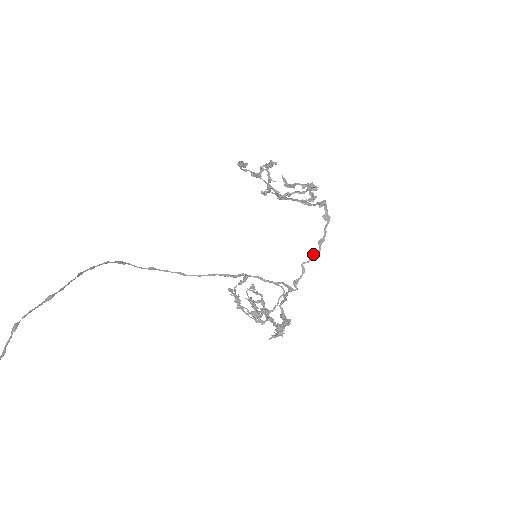
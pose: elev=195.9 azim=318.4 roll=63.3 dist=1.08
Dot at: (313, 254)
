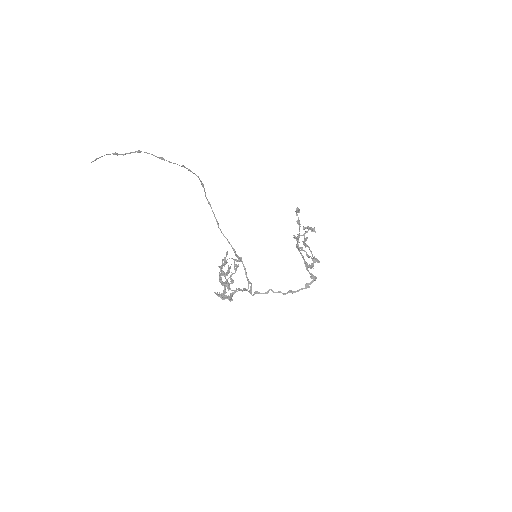
Dot at: (280, 292)
